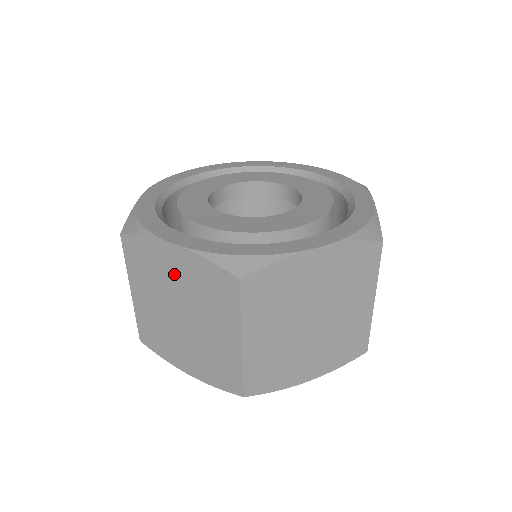
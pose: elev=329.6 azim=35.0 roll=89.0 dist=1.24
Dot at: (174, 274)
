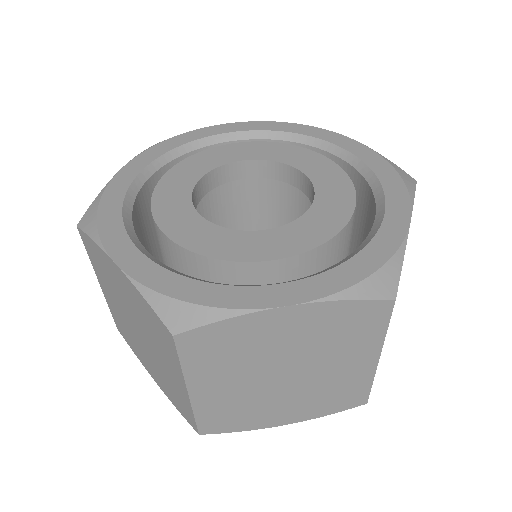
Dot at: (123, 292)
